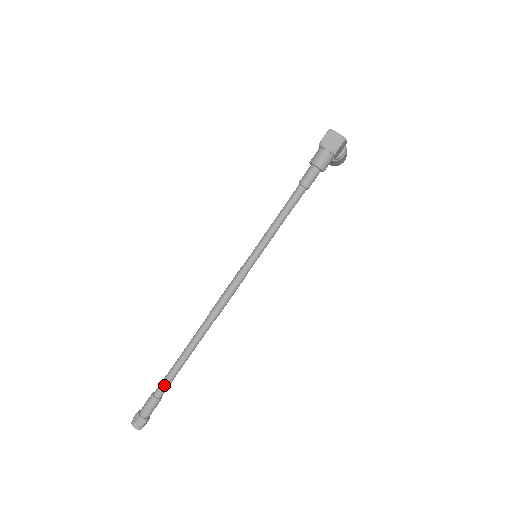
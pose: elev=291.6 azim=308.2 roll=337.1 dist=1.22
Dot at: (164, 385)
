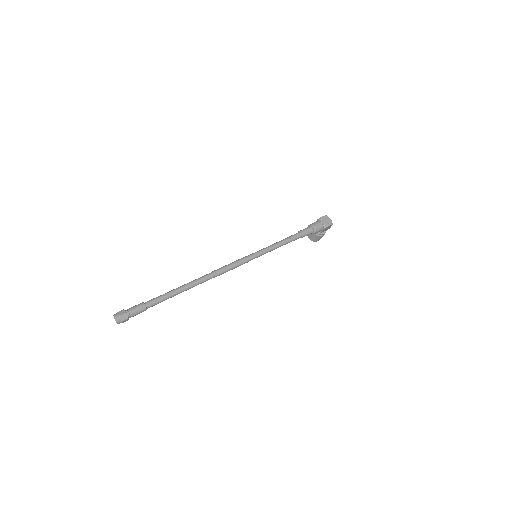
Dot at: (157, 300)
